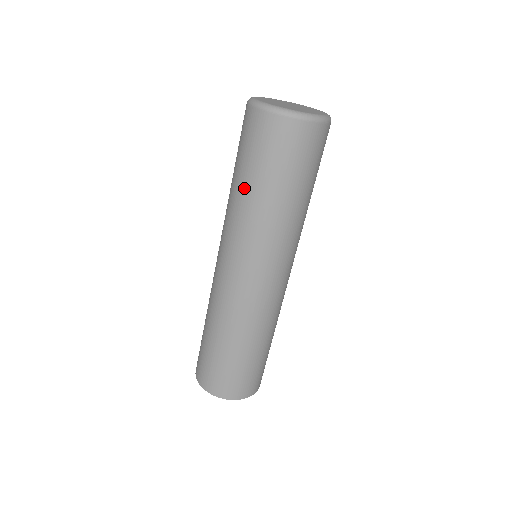
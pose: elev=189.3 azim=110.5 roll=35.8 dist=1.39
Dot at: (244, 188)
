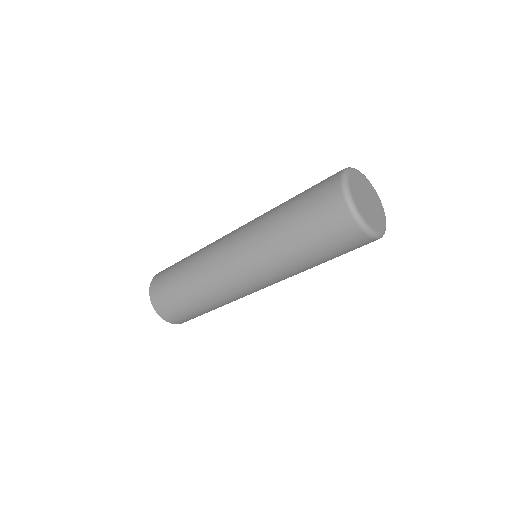
Dot at: (292, 242)
